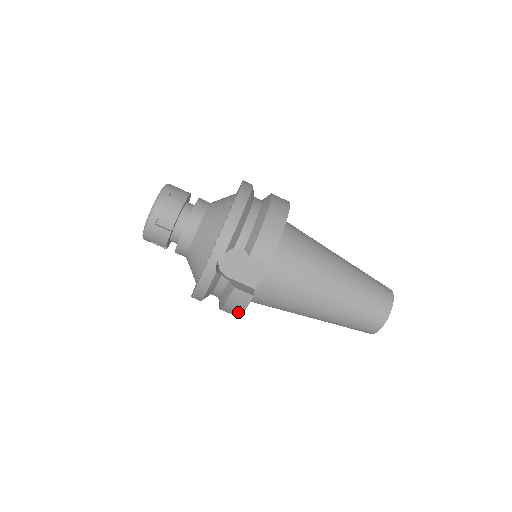
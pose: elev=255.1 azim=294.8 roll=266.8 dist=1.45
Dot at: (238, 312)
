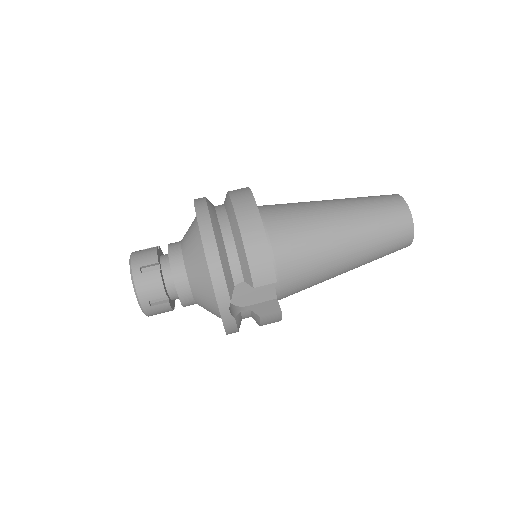
Dot at: occluded
